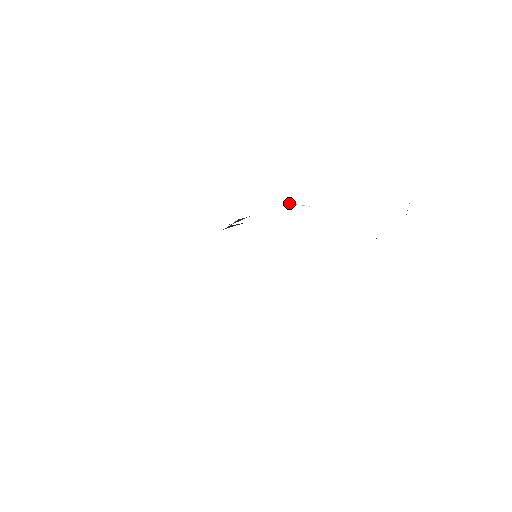
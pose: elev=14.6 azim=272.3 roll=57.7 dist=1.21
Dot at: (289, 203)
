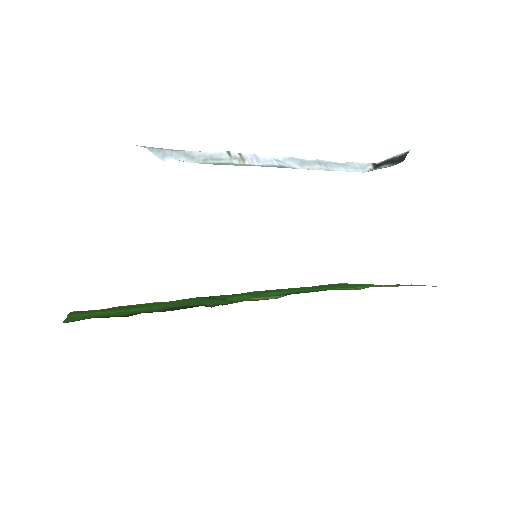
Dot at: occluded
